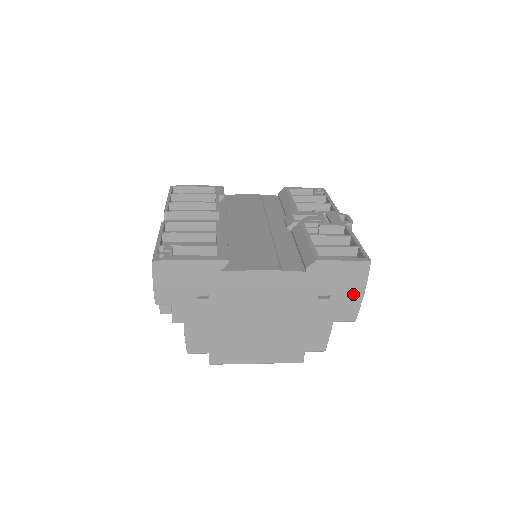
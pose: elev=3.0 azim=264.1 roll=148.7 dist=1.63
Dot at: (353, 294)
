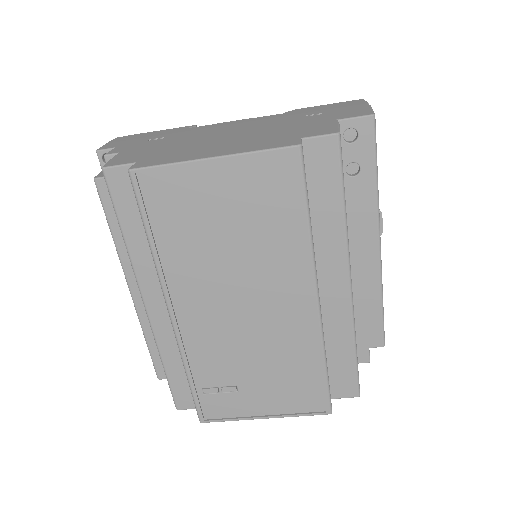
Dot at: (354, 108)
